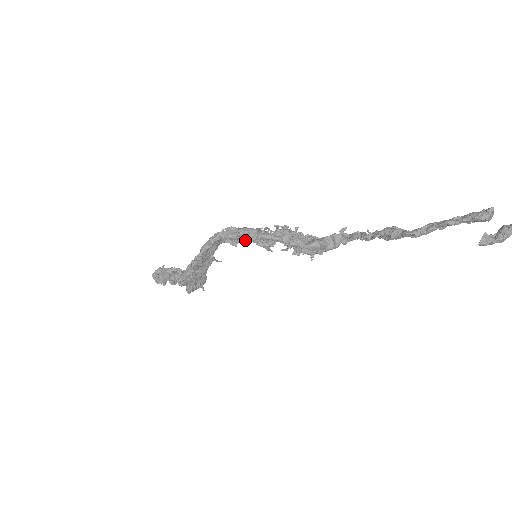
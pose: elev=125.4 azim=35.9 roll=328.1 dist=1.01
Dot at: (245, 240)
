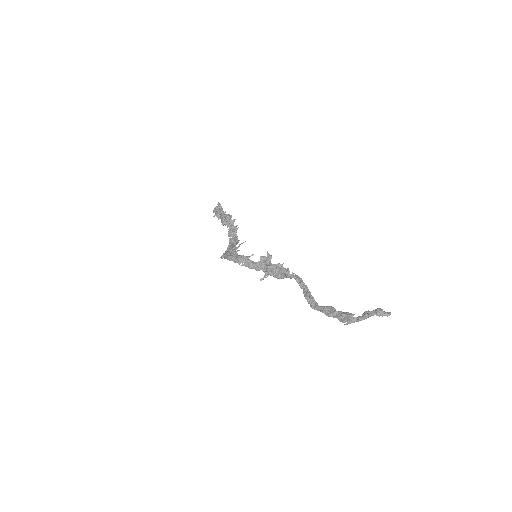
Dot at: (244, 264)
